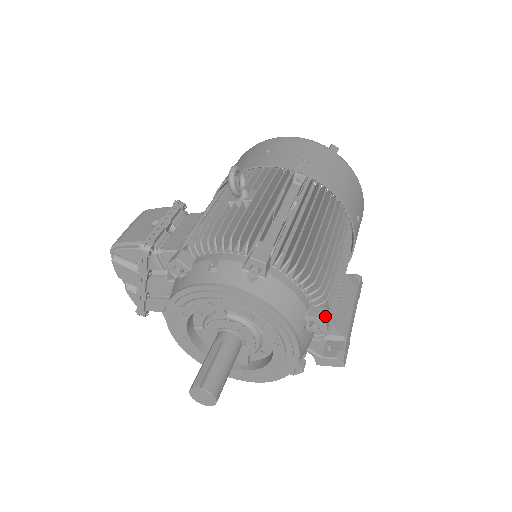
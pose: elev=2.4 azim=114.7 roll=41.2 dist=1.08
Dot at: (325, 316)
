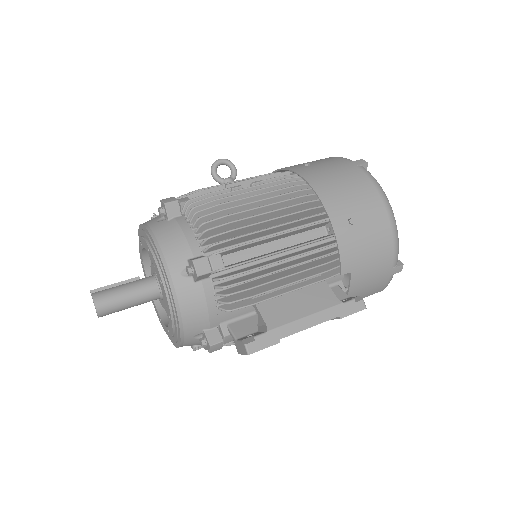
Dot at: (197, 259)
